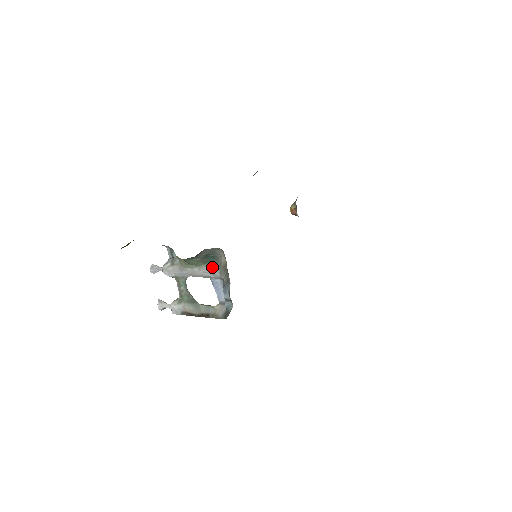
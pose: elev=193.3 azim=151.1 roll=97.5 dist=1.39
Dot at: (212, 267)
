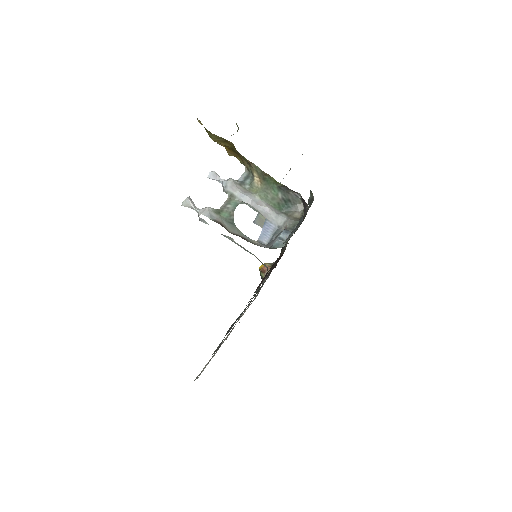
Dot at: (279, 212)
